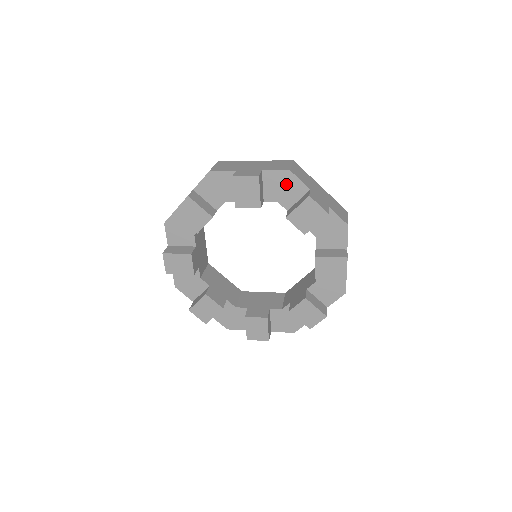
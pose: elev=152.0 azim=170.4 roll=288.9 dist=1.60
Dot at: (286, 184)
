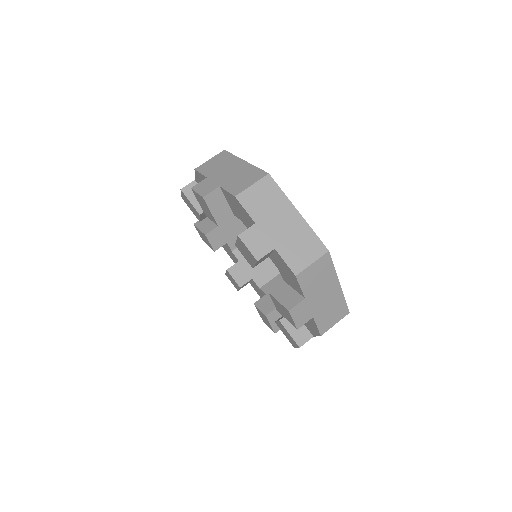
Dot at: (311, 325)
